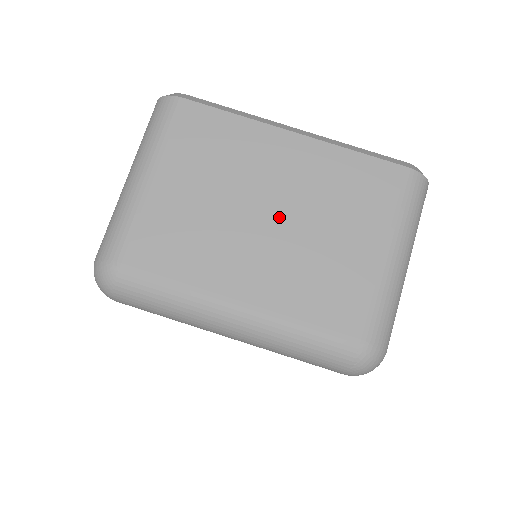
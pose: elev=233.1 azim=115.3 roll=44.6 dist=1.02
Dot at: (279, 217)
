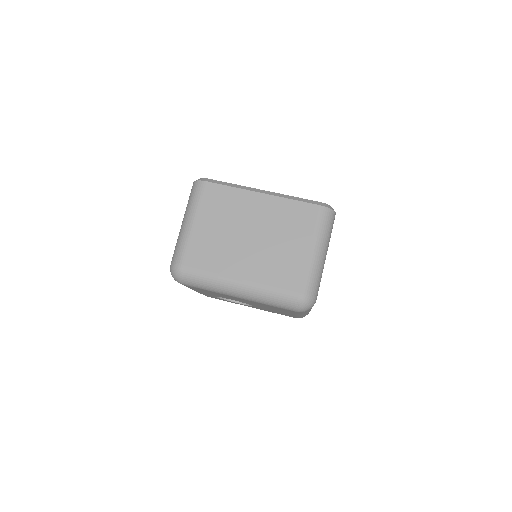
Dot at: (257, 237)
